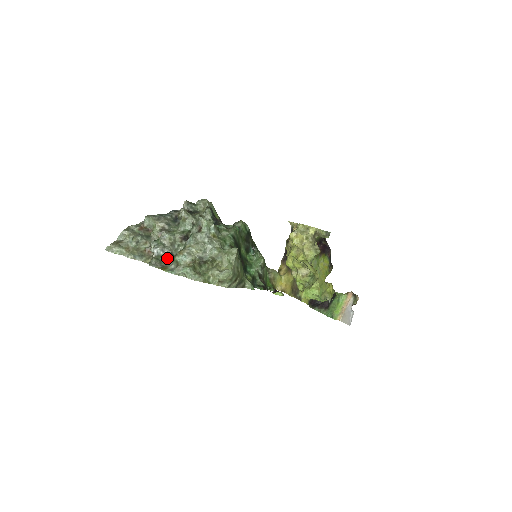
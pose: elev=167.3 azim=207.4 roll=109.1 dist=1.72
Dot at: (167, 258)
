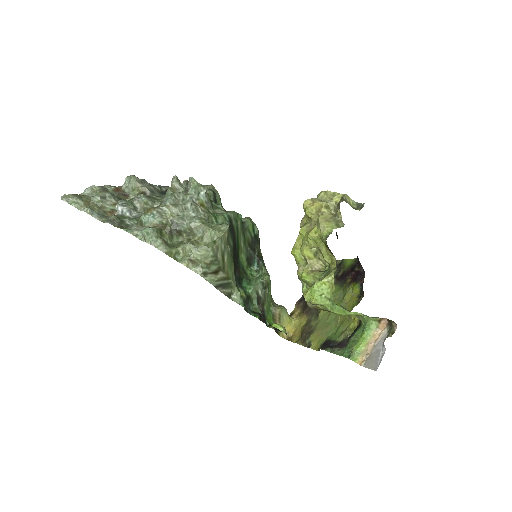
Dot at: (132, 222)
